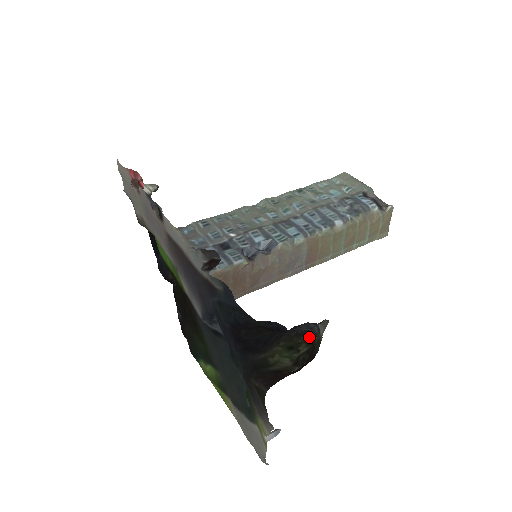
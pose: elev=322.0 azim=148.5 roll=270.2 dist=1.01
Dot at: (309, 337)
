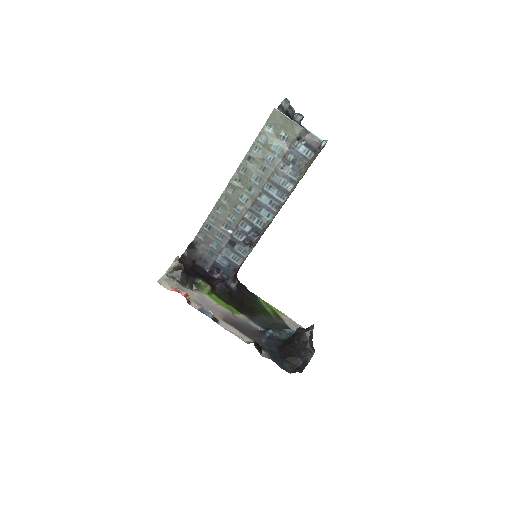
Dot at: occluded
